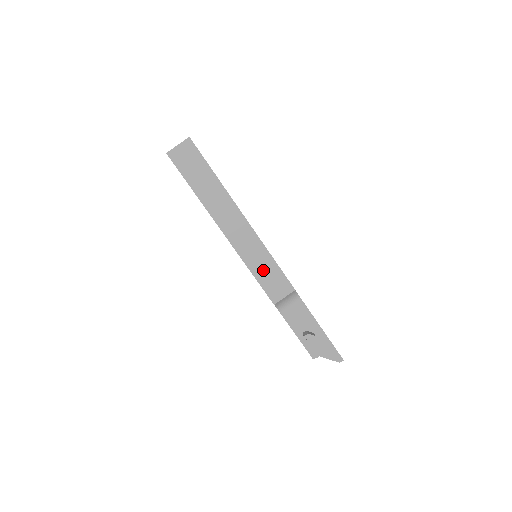
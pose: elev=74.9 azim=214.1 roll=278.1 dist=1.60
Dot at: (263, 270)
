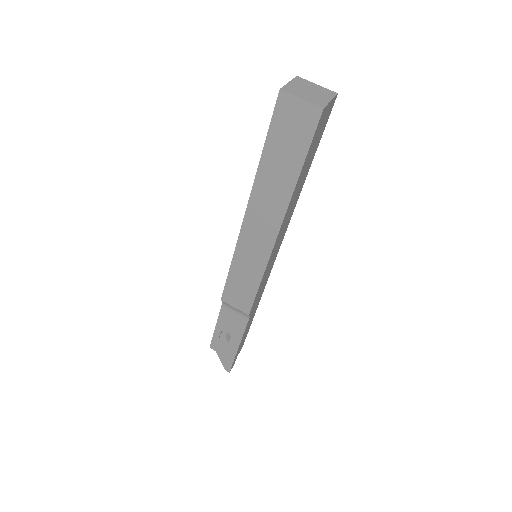
Dot at: (242, 277)
